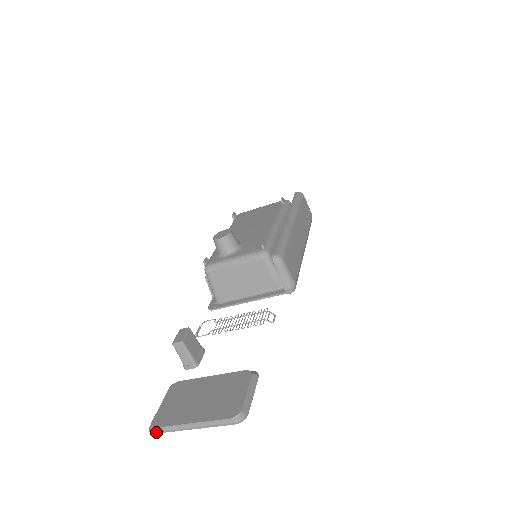
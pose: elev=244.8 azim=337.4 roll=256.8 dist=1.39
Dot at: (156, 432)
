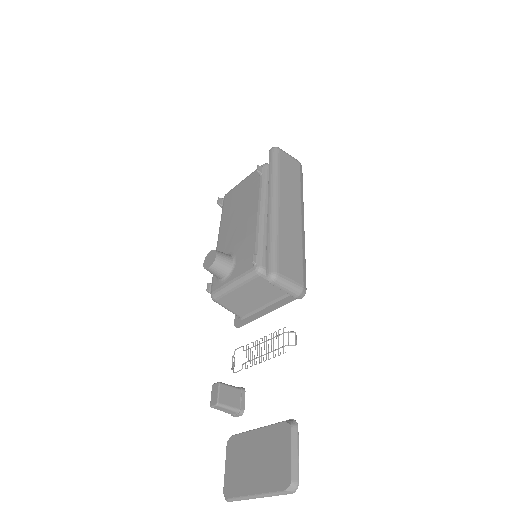
Dot at: (230, 501)
